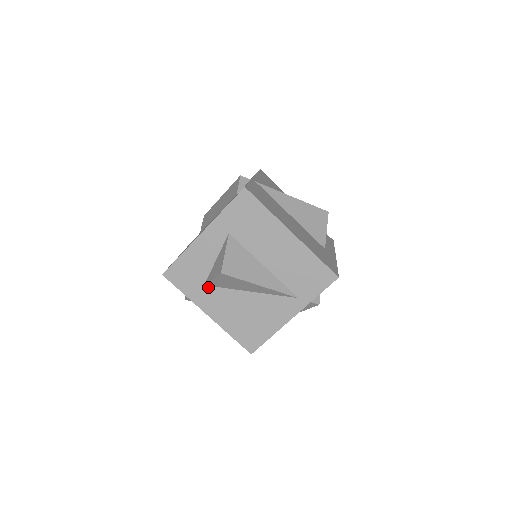
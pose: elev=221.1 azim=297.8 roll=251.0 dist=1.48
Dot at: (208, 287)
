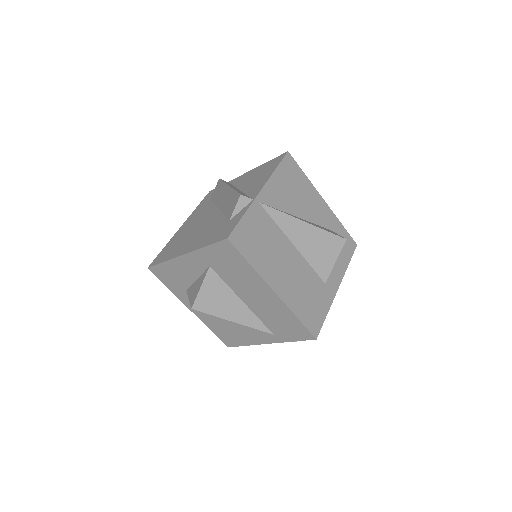
Dot at: occluded
